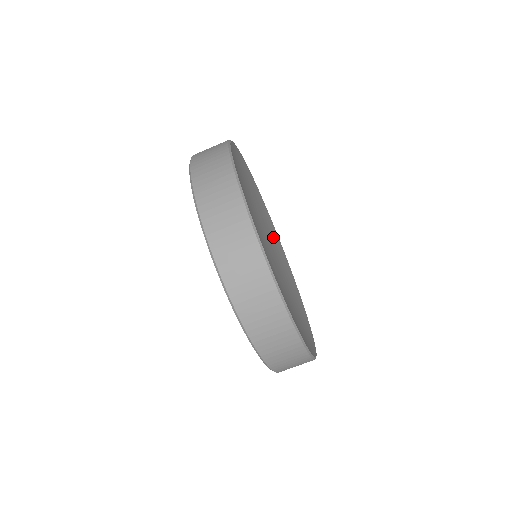
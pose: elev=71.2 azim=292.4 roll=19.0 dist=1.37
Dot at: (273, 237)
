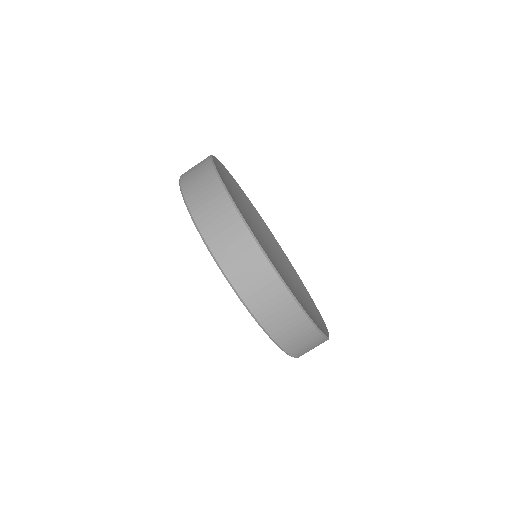
Dot at: (288, 268)
